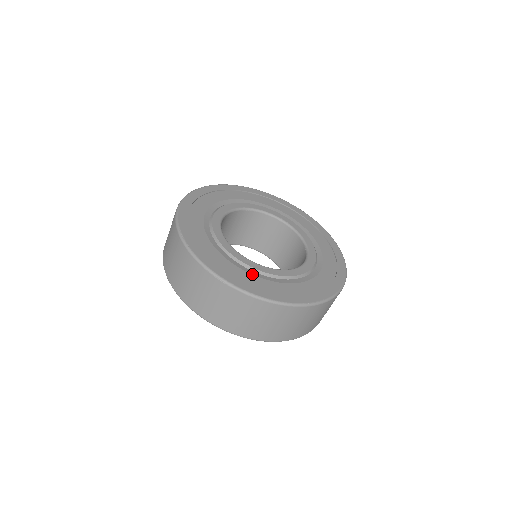
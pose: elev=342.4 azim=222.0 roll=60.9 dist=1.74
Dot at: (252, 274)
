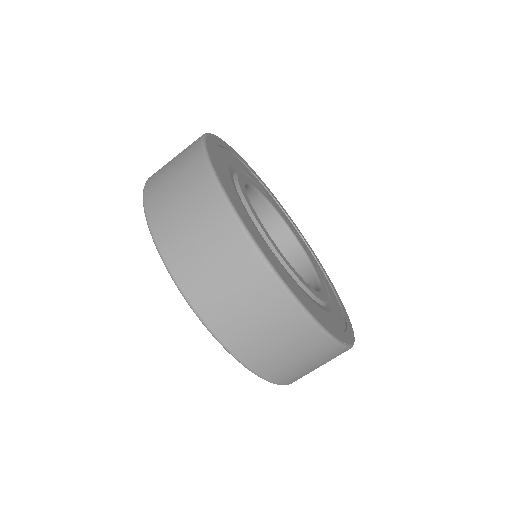
Dot at: (290, 275)
